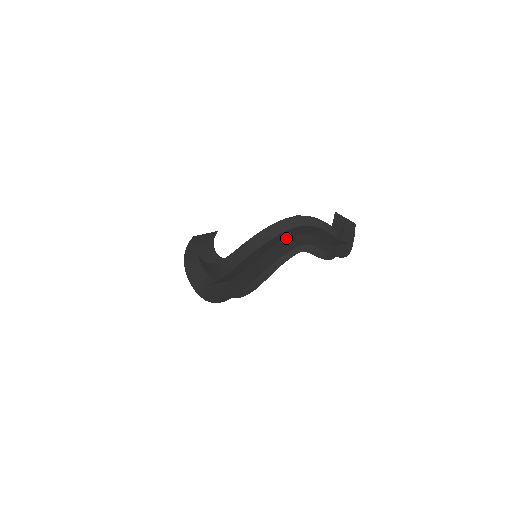
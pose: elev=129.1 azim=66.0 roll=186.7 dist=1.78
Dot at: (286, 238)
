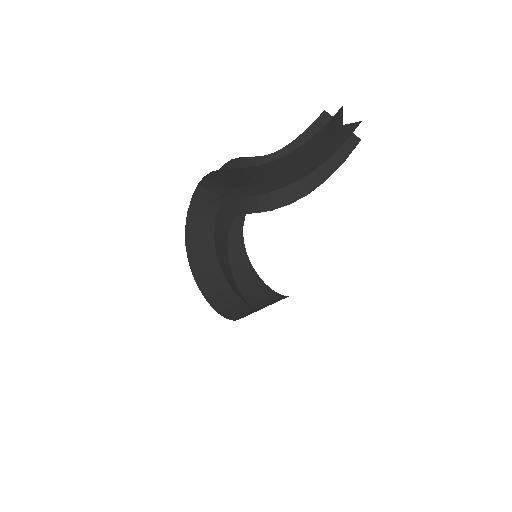
Dot at: (216, 212)
